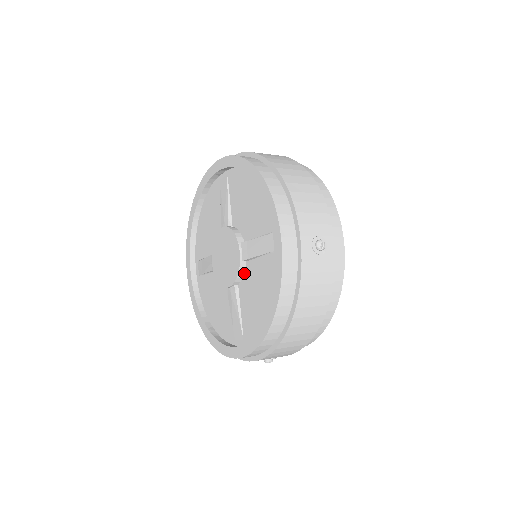
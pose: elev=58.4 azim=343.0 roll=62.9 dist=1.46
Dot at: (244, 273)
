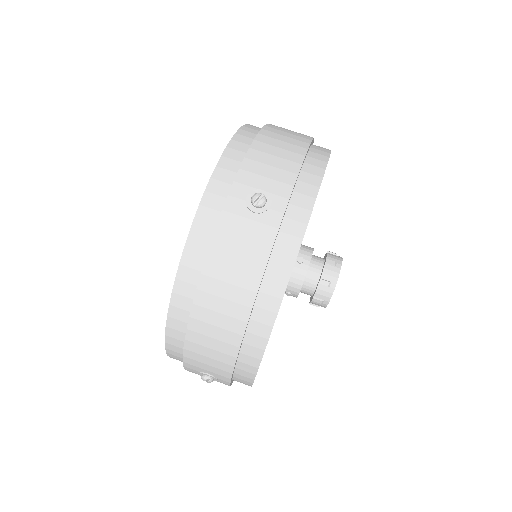
Dot at: occluded
